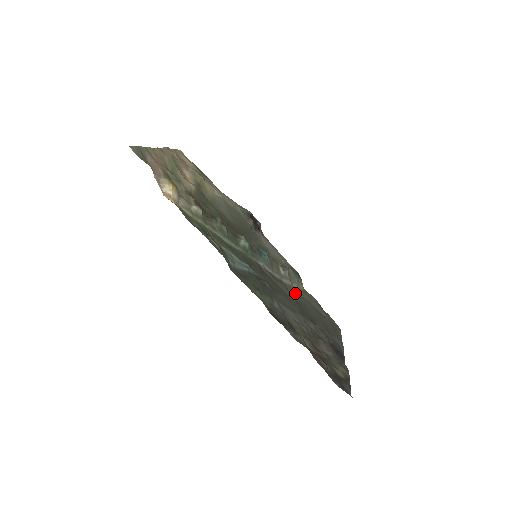
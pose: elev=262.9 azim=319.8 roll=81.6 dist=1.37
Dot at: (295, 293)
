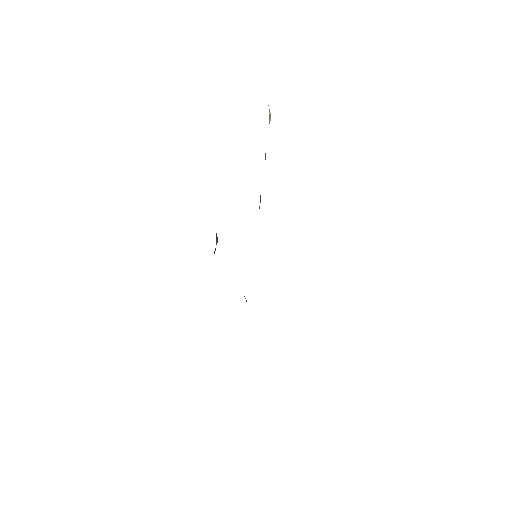
Dot at: occluded
